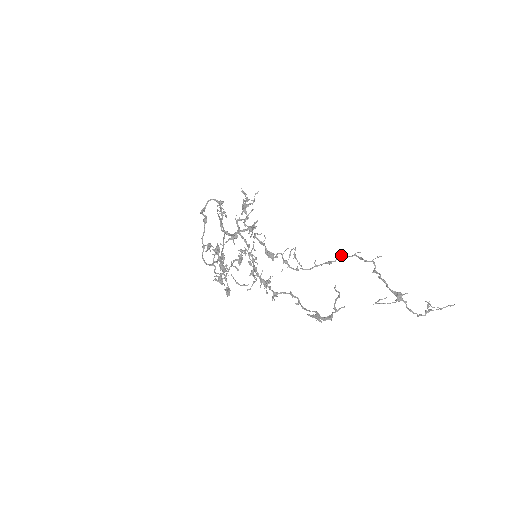
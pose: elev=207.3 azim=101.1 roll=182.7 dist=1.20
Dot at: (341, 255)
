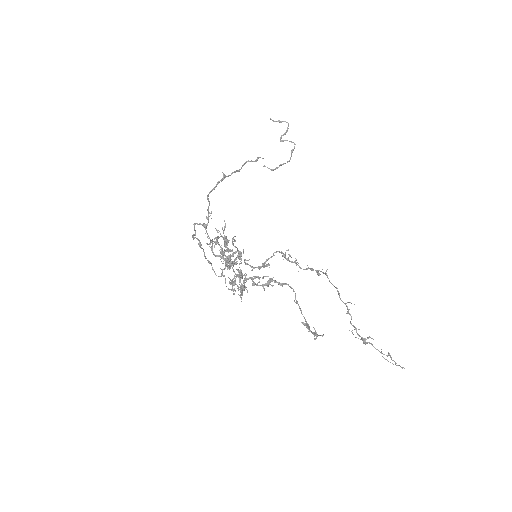
Dot at: (326, 274)
